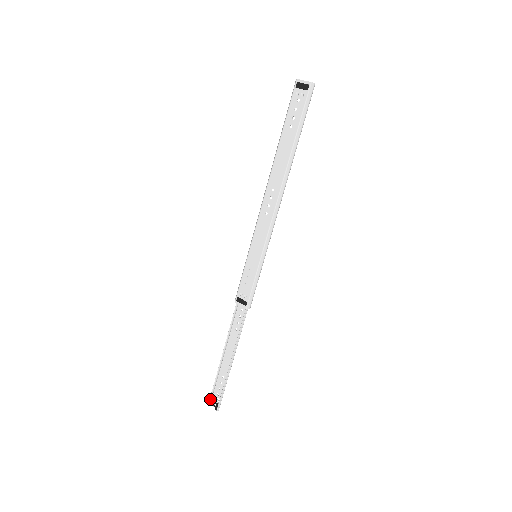
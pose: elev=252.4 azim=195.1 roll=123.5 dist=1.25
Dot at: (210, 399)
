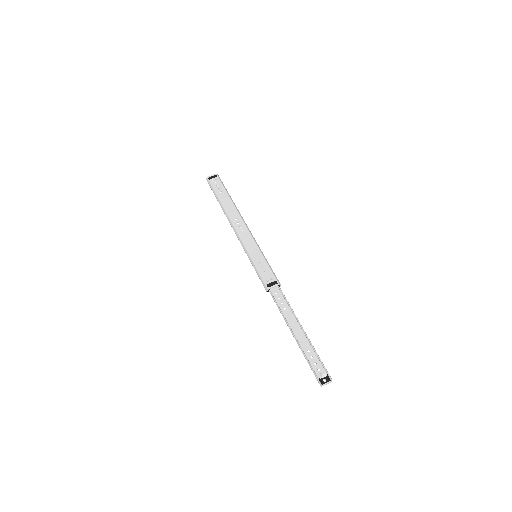
Dot at: (317, 378)
